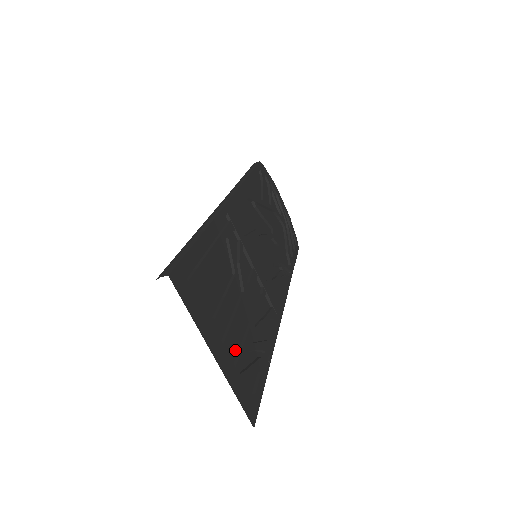
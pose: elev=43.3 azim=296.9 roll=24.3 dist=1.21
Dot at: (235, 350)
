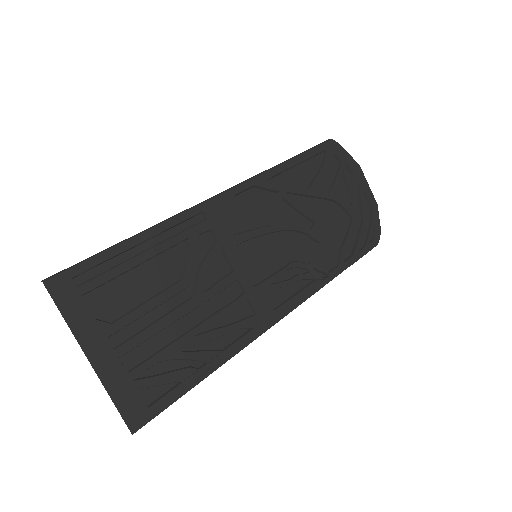
Dot at: (143, 356)
